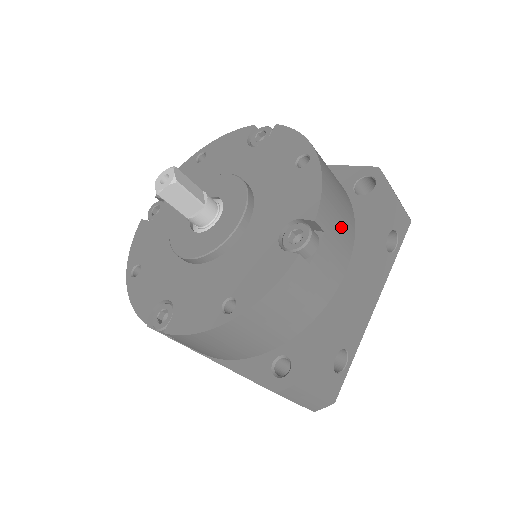
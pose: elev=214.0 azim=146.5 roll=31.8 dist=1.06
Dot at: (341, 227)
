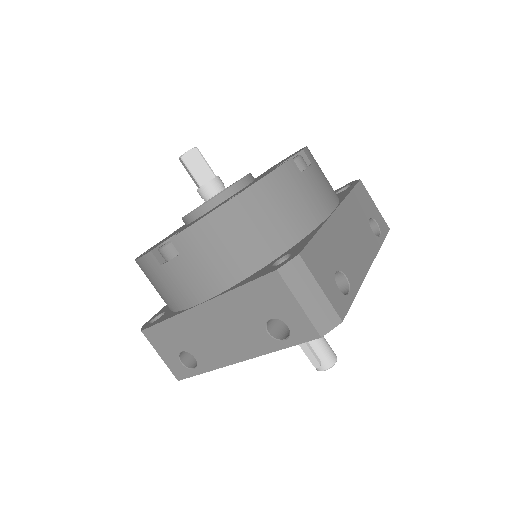
Dot at: (326, 180)
